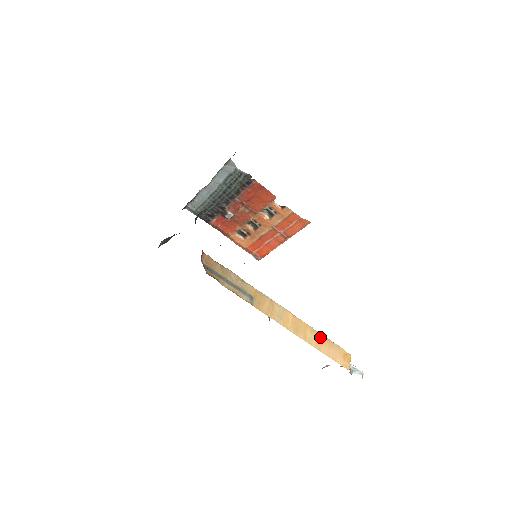
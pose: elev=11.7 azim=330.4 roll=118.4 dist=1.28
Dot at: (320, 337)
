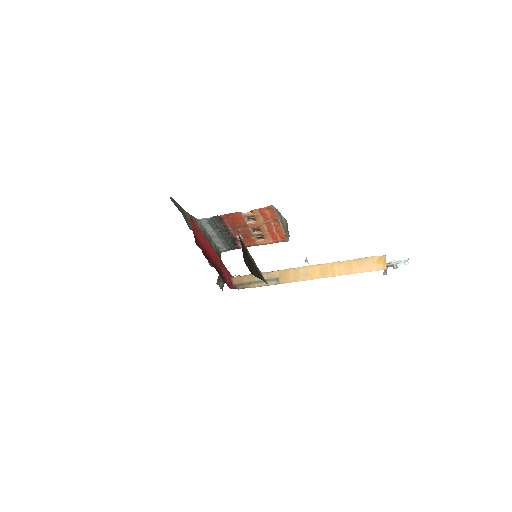
Dot at: (348, 263)
